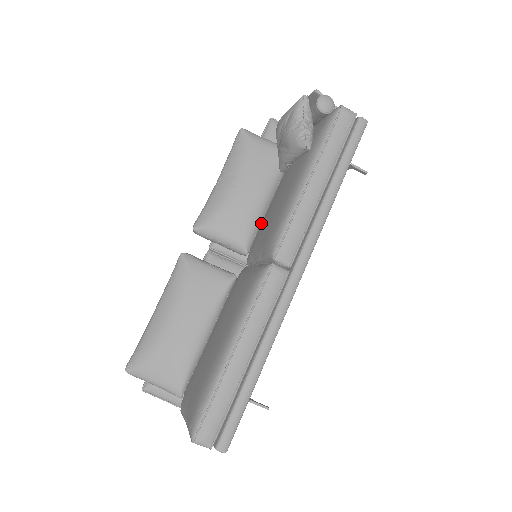
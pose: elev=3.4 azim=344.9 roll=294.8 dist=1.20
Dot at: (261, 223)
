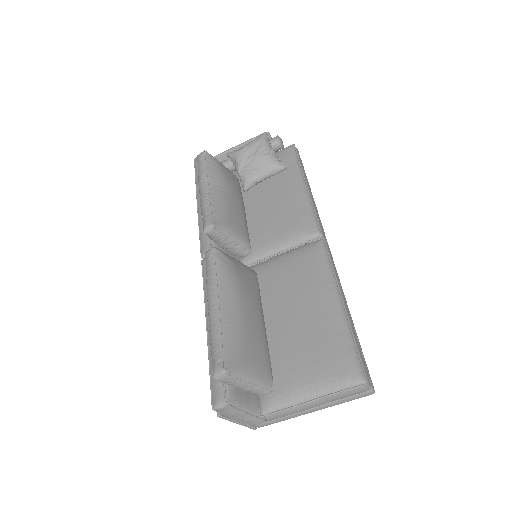
Dot at: occluded
